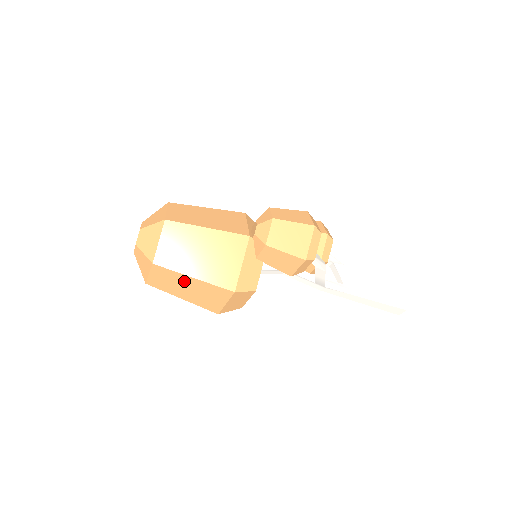
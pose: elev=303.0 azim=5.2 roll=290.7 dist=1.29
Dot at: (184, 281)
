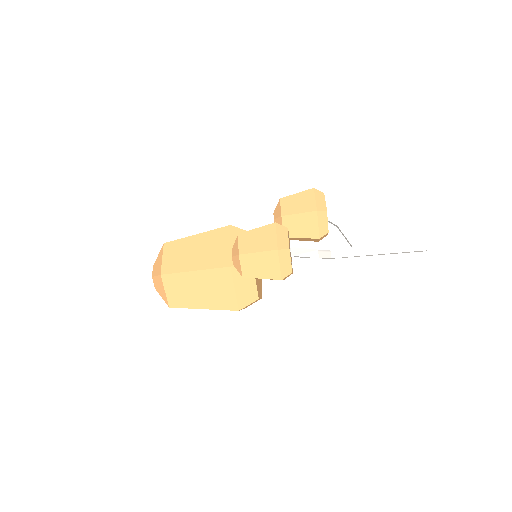
Dot at: occluded
